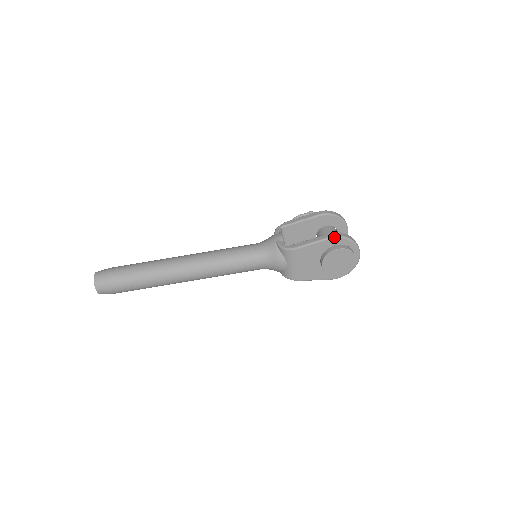
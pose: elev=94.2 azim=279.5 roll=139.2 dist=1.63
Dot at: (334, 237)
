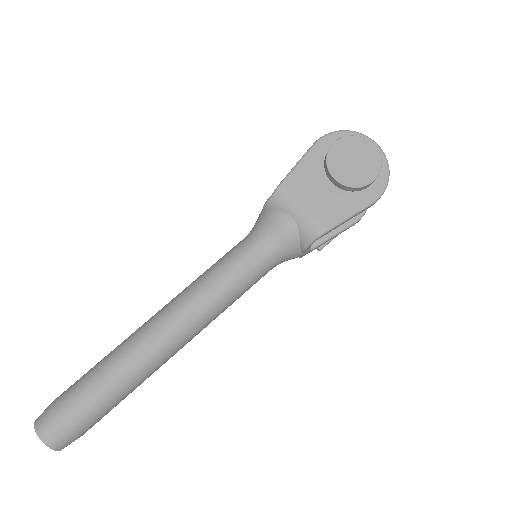
Dot at: (319, 139)
